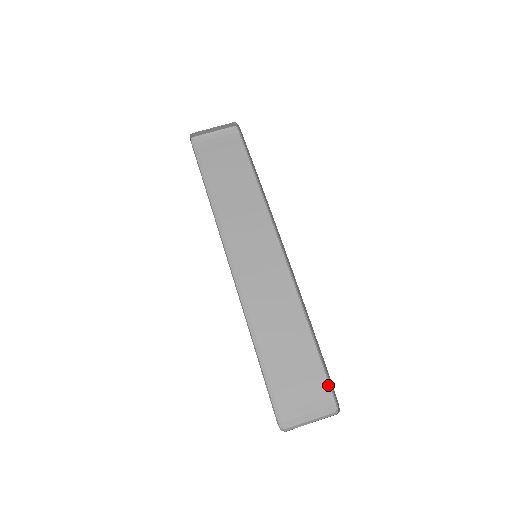
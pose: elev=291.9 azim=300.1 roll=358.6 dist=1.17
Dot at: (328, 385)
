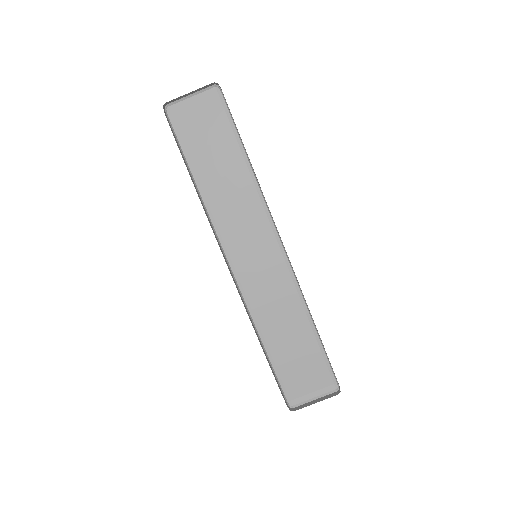
Dot at: (330, 368)
